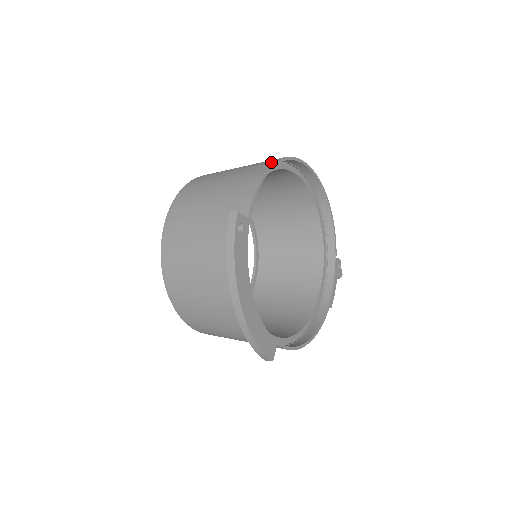
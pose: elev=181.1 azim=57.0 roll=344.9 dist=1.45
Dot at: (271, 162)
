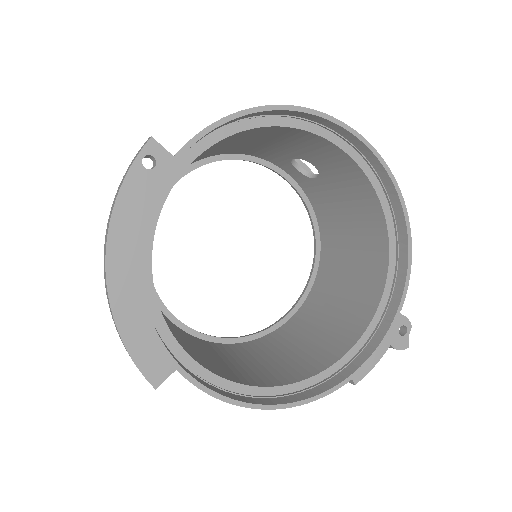
Dot at: (274, 106)
